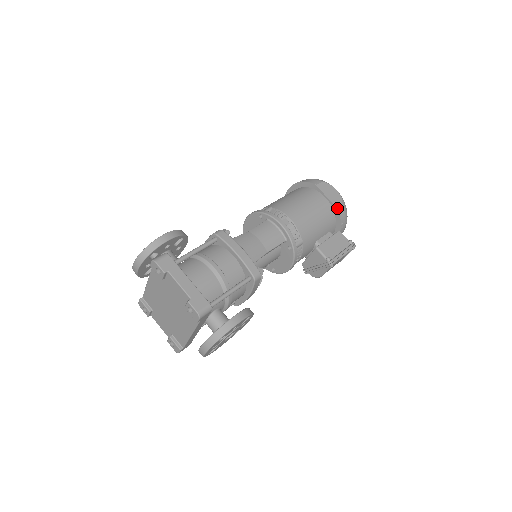
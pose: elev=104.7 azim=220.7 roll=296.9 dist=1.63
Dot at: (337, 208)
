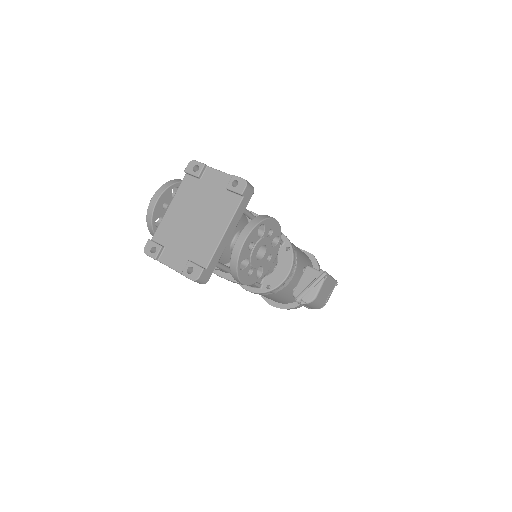
Dot at: (313, 255)
